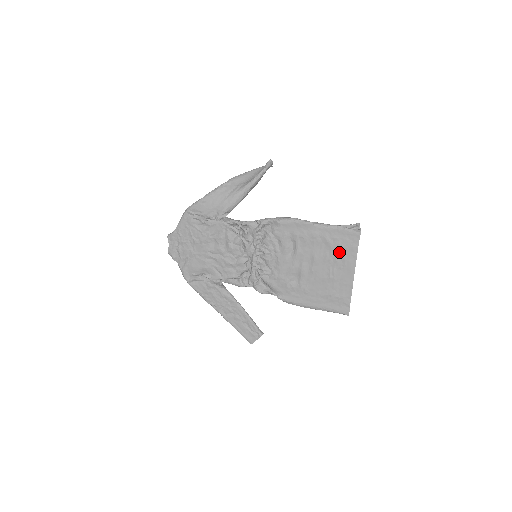
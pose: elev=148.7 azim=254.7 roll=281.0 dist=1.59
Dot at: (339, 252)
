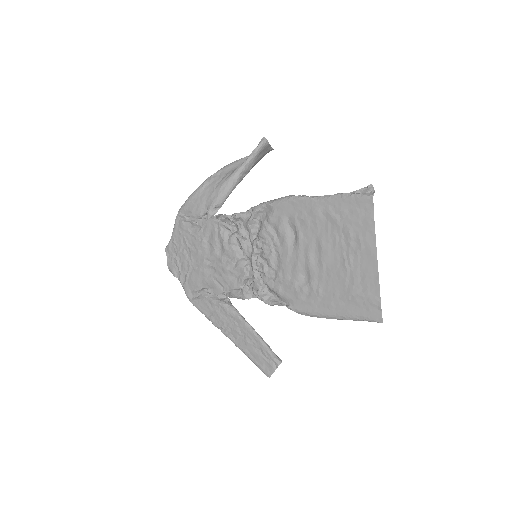
Dot at: (350, 230)
